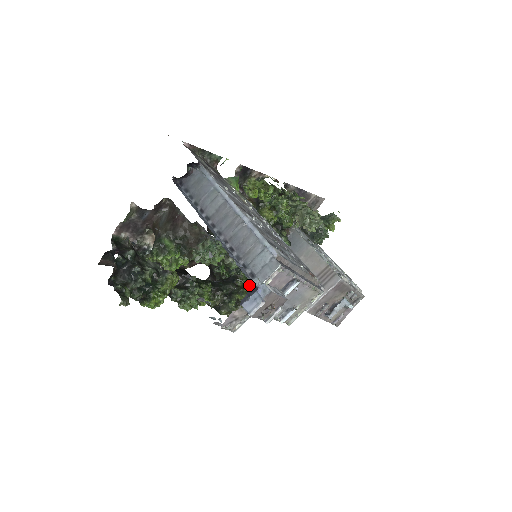
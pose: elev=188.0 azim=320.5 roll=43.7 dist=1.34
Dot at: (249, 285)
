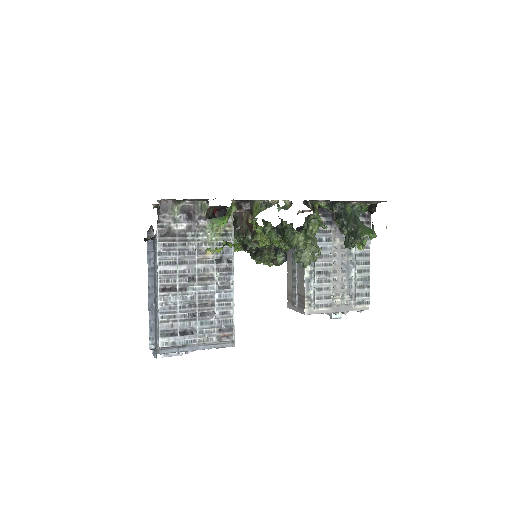
Dot at: occluded
